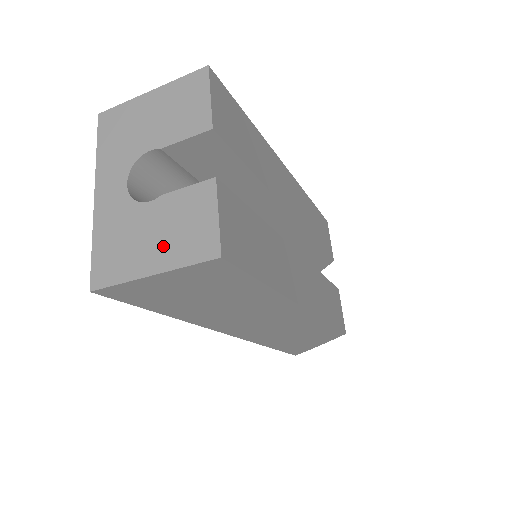
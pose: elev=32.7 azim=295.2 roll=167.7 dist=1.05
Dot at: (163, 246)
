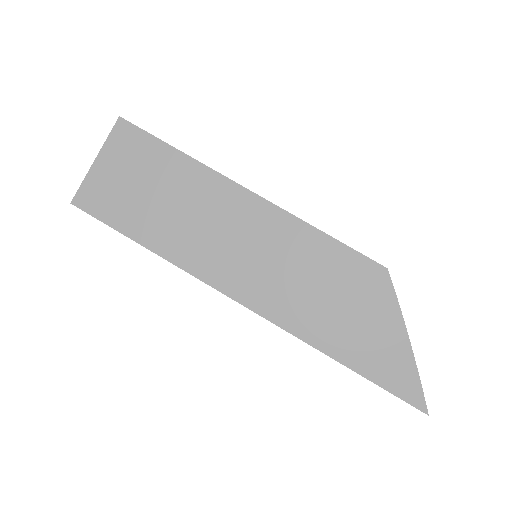
Dot at: occluded
